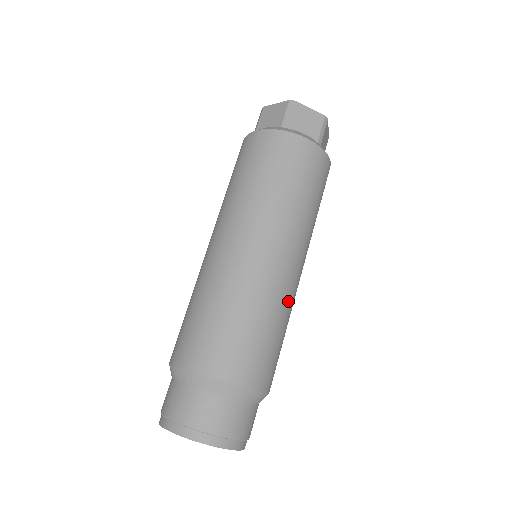
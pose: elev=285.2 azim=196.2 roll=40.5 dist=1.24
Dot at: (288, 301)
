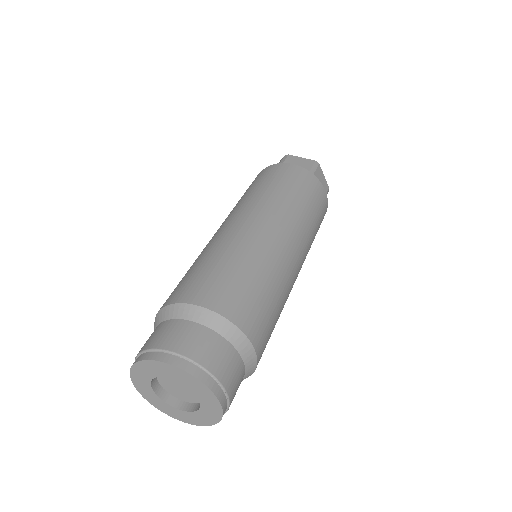
Dot at: (275, 263)
